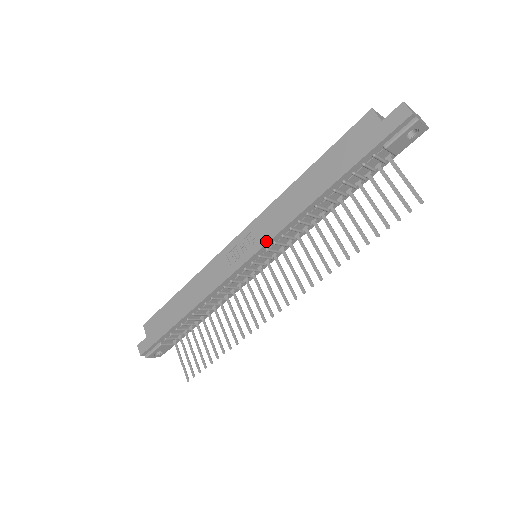
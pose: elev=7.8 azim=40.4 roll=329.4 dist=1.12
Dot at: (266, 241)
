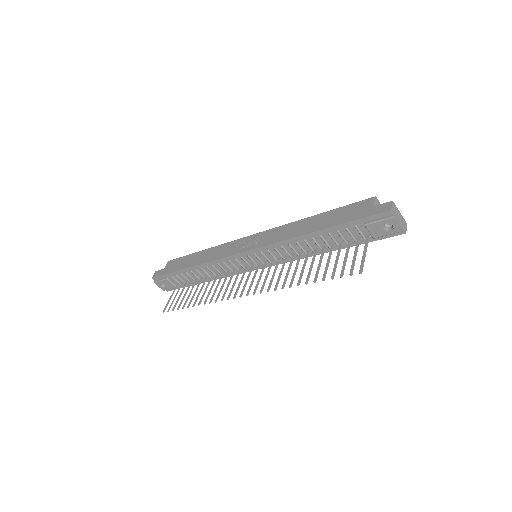
Dot at: (263, 245)
